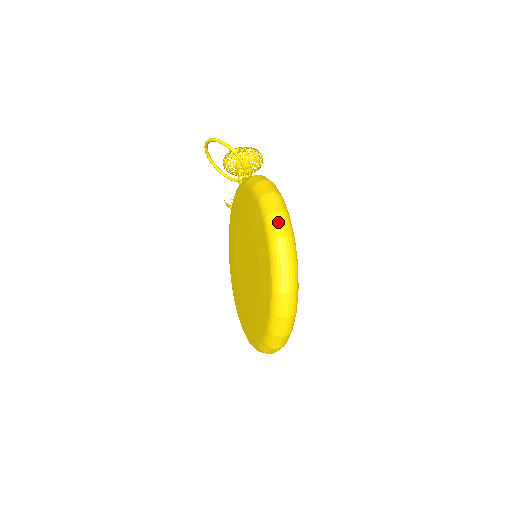
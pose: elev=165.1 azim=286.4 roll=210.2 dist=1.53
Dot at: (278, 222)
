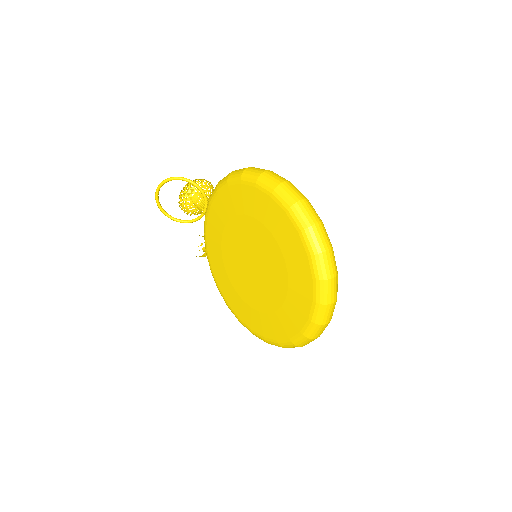
Dot at: (271, 176)
